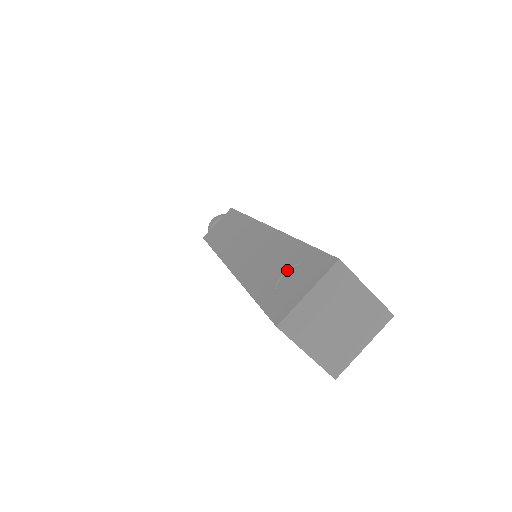
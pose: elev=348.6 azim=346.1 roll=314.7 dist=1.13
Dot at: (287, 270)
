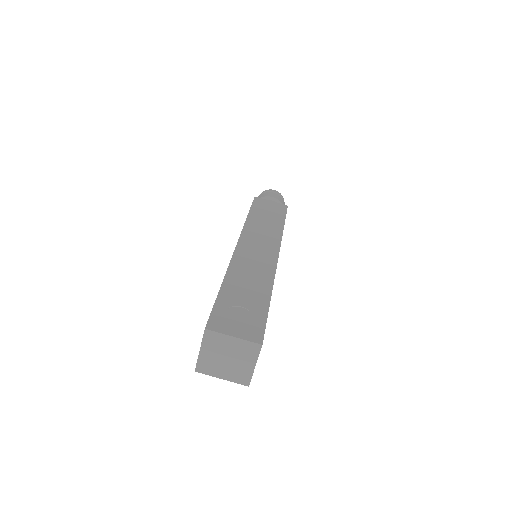
Dot at: (245, 308)
